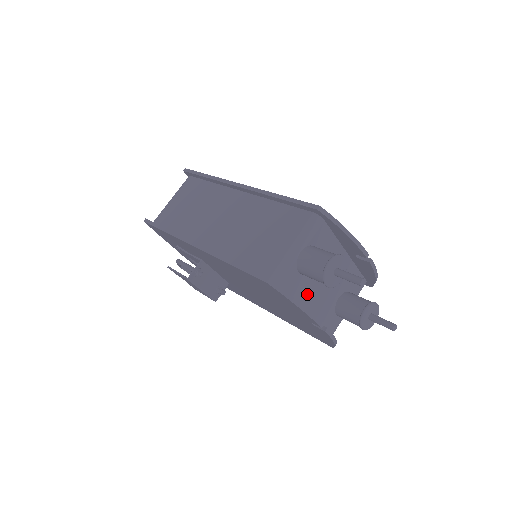
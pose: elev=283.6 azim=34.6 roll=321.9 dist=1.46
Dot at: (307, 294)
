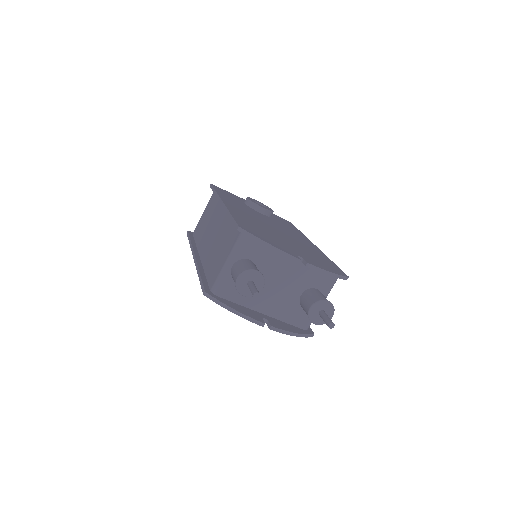
Dot at: occluded
